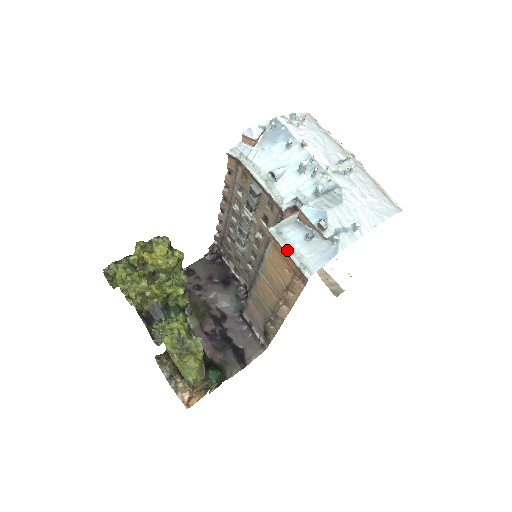
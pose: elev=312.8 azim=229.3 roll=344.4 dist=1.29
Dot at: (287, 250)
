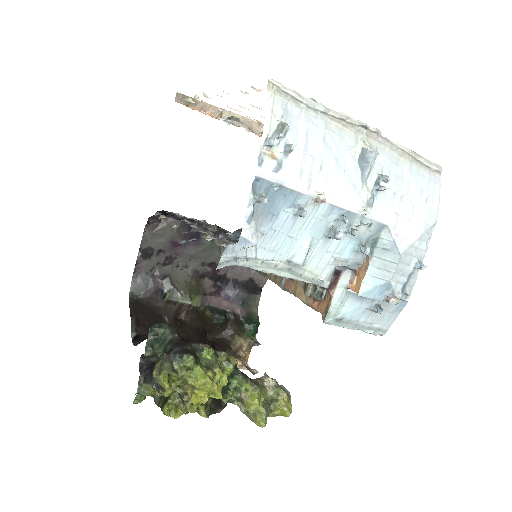
Dot at: (354, 328)
